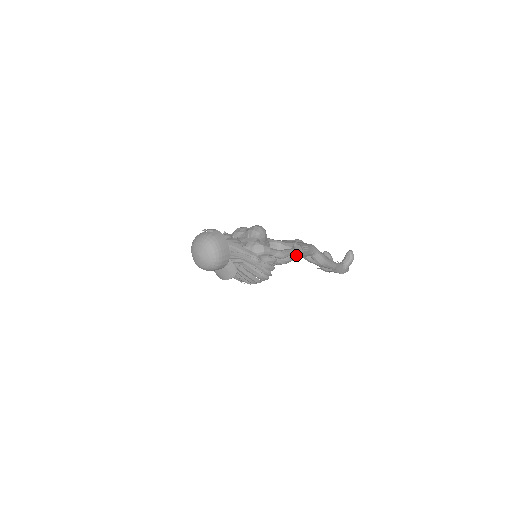
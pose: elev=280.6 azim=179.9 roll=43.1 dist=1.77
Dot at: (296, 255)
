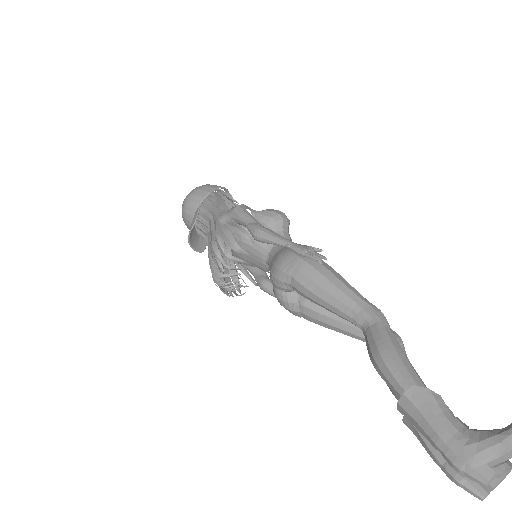
Dot at: (299, 267)
